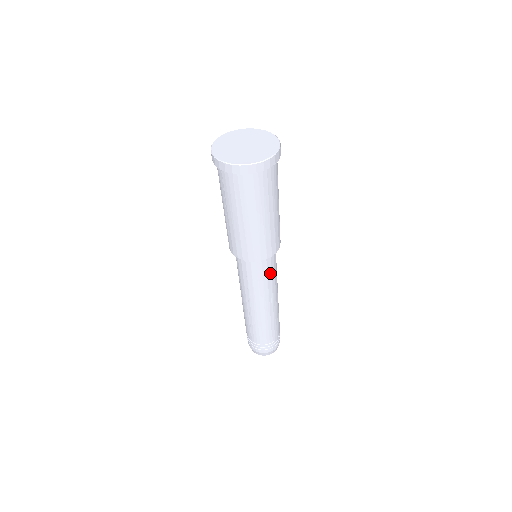
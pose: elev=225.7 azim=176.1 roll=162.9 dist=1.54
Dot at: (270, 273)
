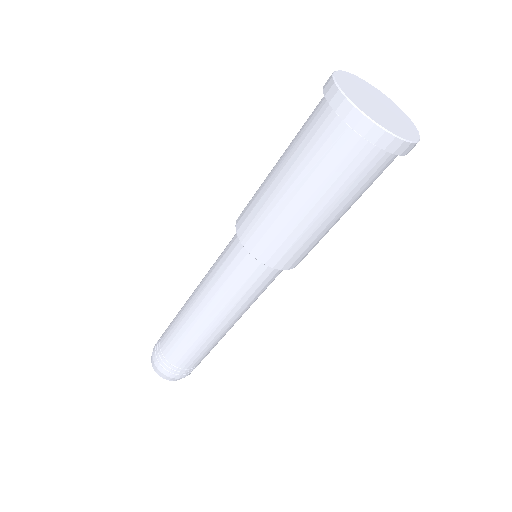
Dot at: (269, 284)
